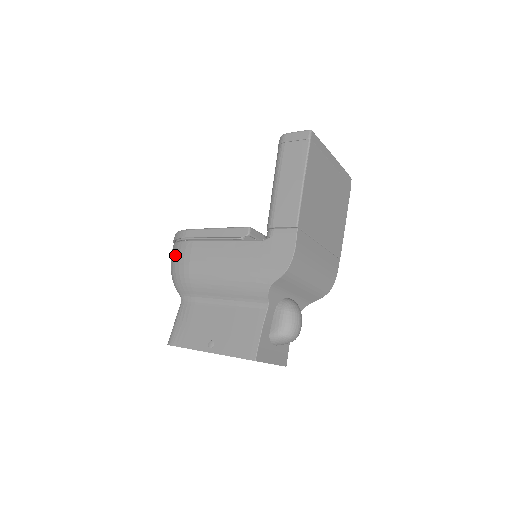
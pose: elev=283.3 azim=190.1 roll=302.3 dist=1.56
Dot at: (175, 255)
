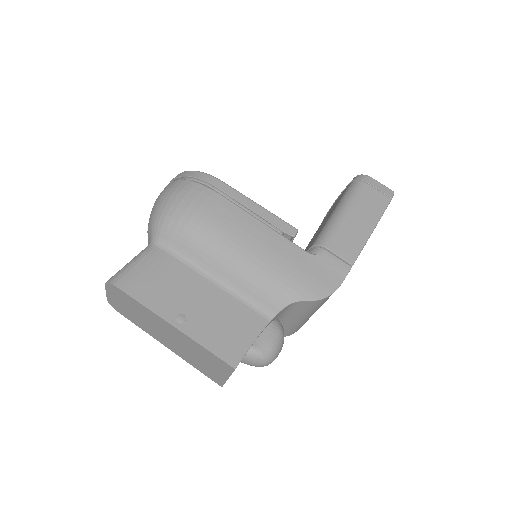
Dot at: (186, 193)
